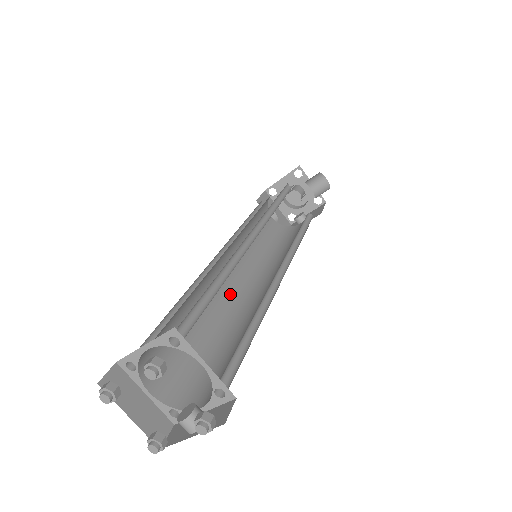
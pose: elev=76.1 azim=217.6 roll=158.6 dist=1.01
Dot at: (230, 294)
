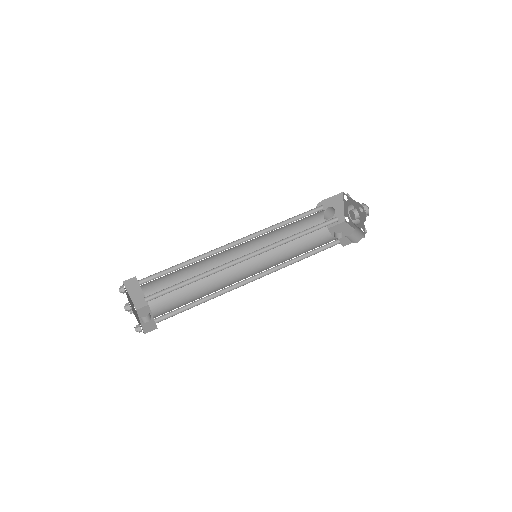
Dot at: occluded
